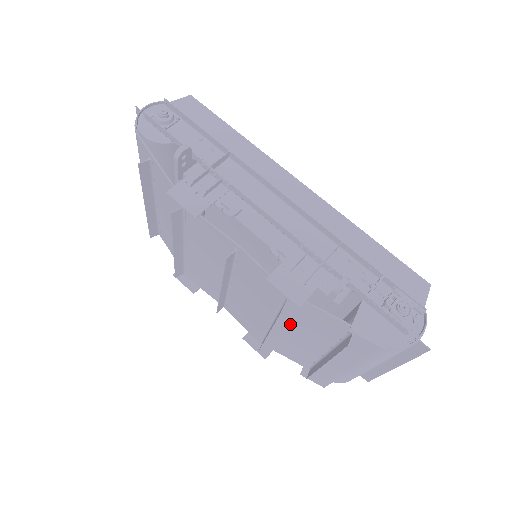
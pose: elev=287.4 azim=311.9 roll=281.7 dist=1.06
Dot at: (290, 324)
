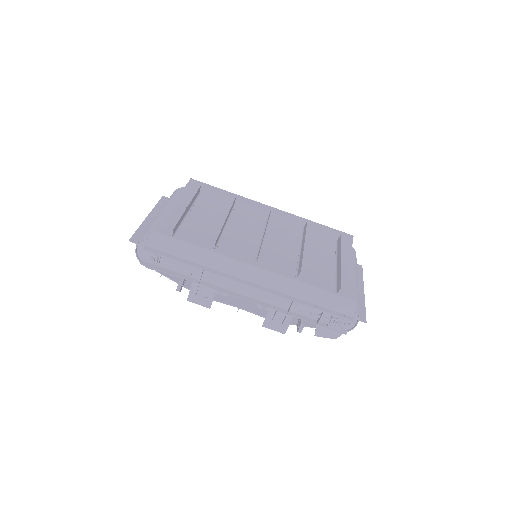
Dot at: occluded
